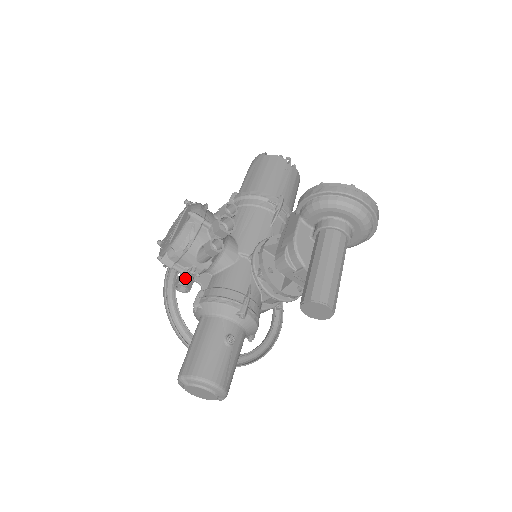
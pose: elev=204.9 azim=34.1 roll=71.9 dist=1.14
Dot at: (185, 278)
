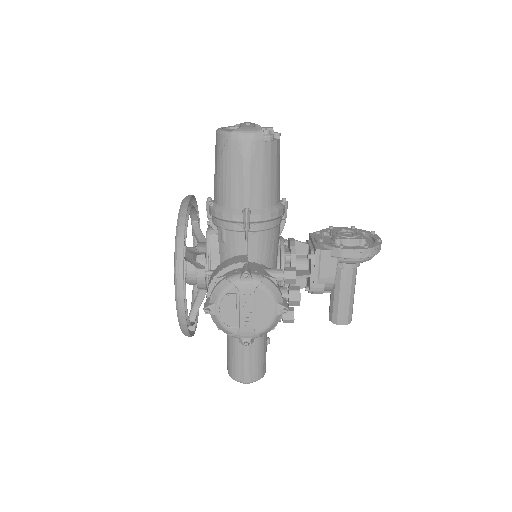
Dot at: occluded
